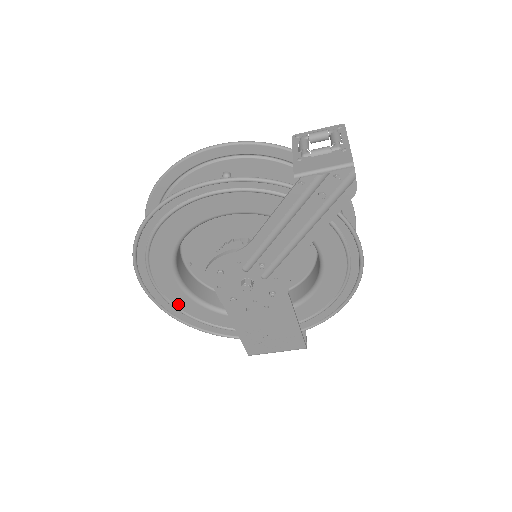
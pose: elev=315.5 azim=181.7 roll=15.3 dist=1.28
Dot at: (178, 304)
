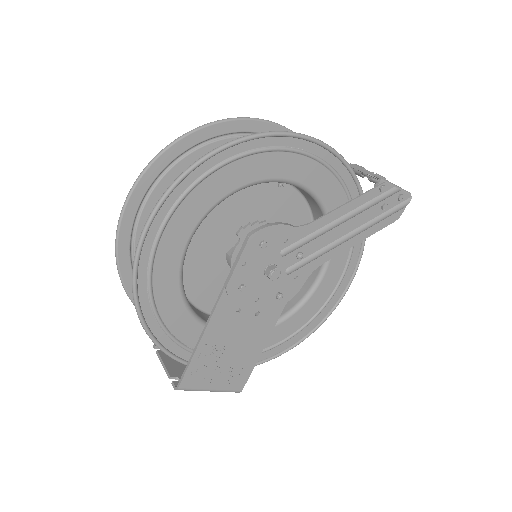
Dot at: (157, 276)
